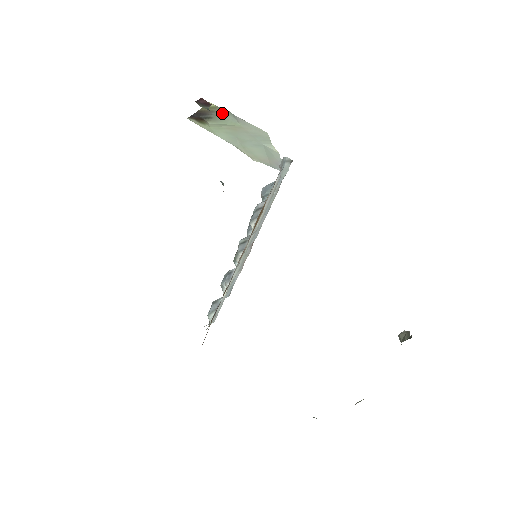
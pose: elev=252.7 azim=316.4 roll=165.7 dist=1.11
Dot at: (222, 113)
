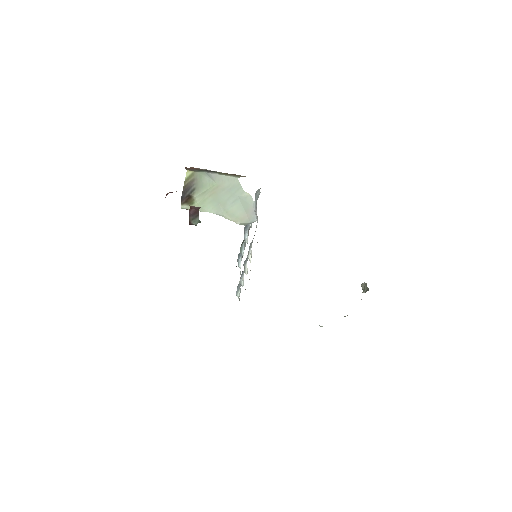
Dot at: (200, 178)
